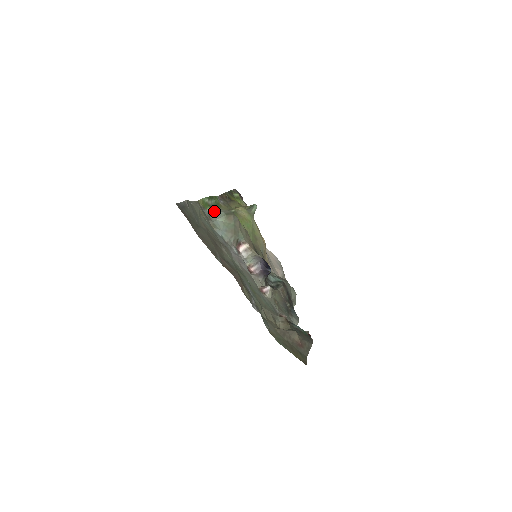
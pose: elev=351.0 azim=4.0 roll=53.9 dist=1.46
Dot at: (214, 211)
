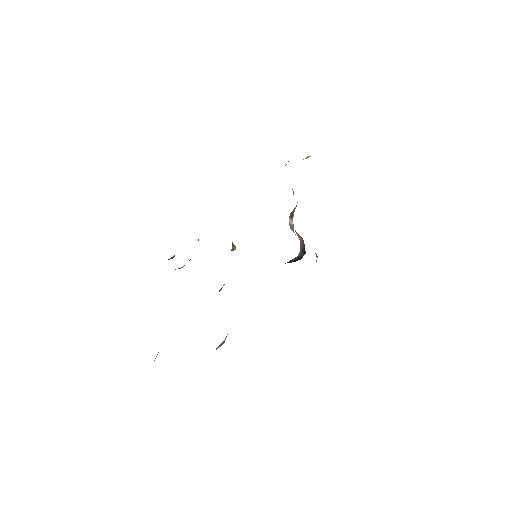
Dot at: occluded
